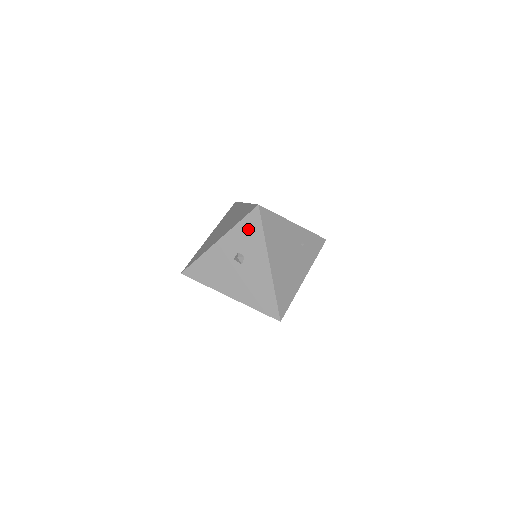
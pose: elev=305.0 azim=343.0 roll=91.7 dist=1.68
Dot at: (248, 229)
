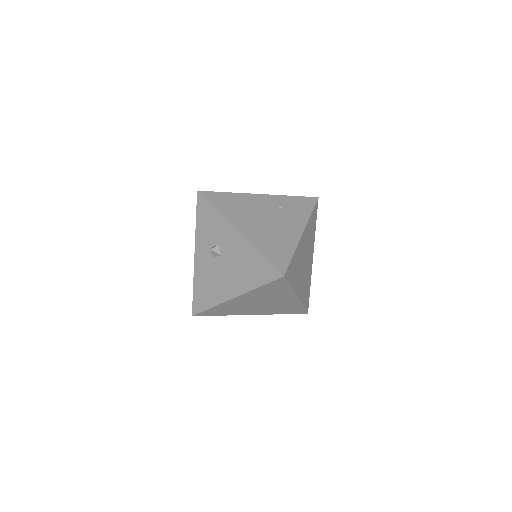
Dot at: (204, 219)
